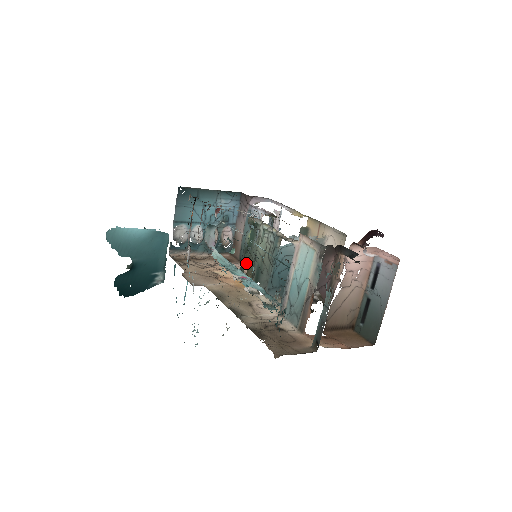
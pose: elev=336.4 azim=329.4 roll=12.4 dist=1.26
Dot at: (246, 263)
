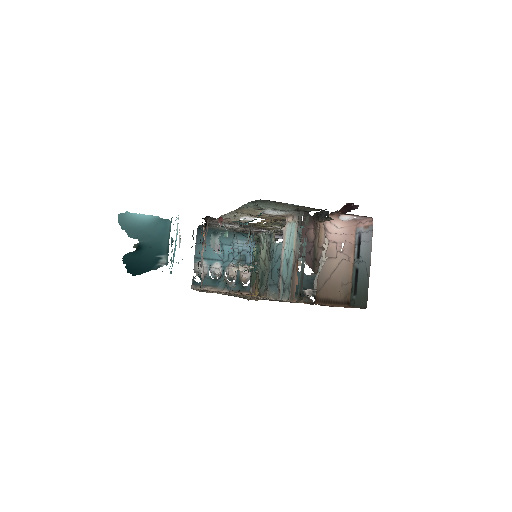
Dot at: (254, 277)
